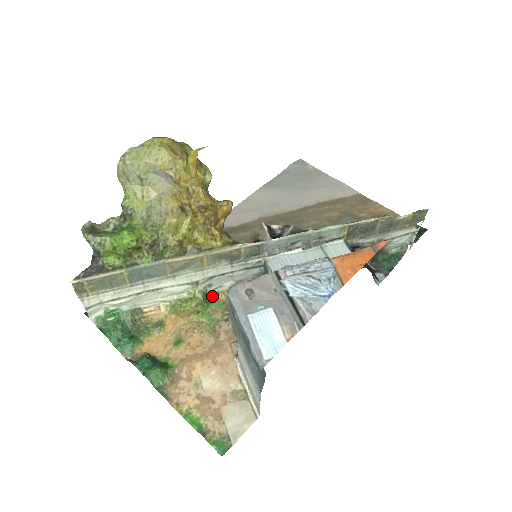
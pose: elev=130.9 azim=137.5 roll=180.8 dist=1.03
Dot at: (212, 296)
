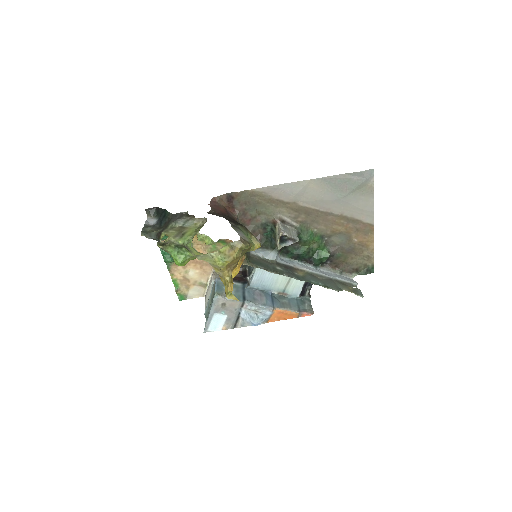
Dot at: (223, 239)
